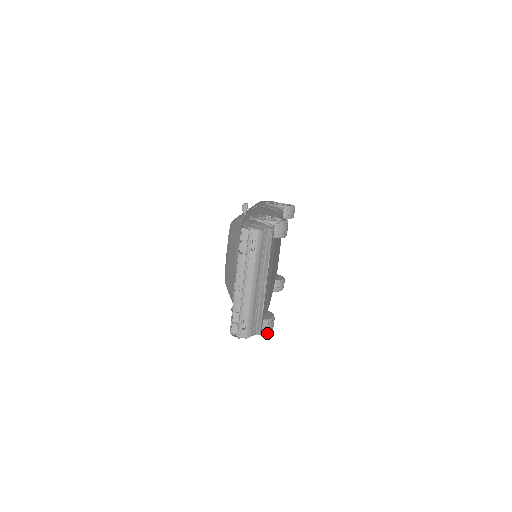
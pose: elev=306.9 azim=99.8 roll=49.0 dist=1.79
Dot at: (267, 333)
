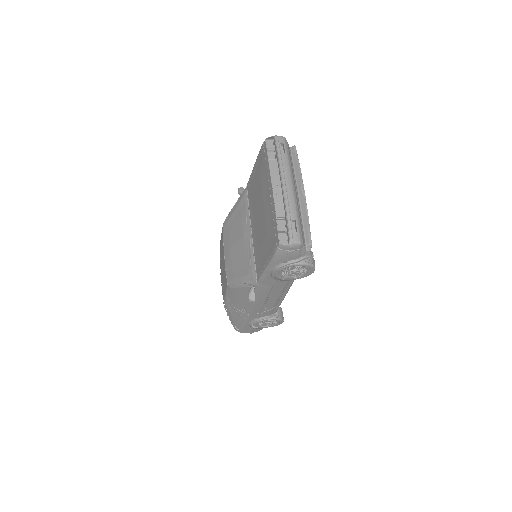
Dot at: (312, 265)
